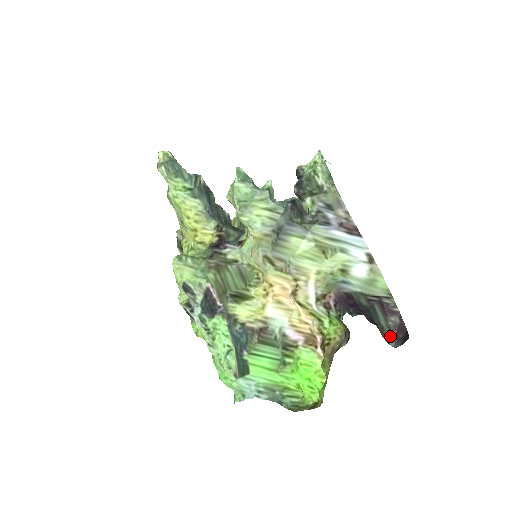
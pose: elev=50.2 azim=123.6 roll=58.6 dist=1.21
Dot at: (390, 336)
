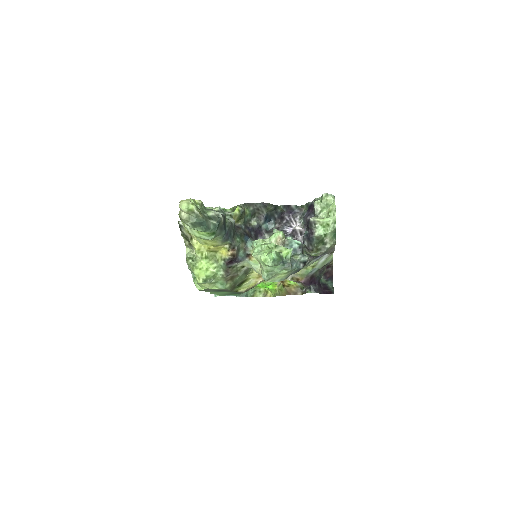
Dot at: occluded
